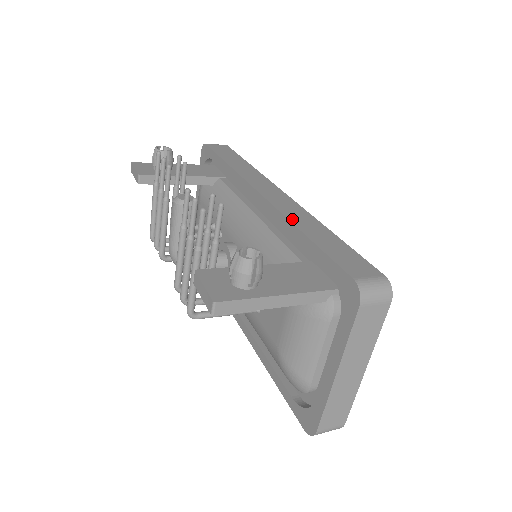
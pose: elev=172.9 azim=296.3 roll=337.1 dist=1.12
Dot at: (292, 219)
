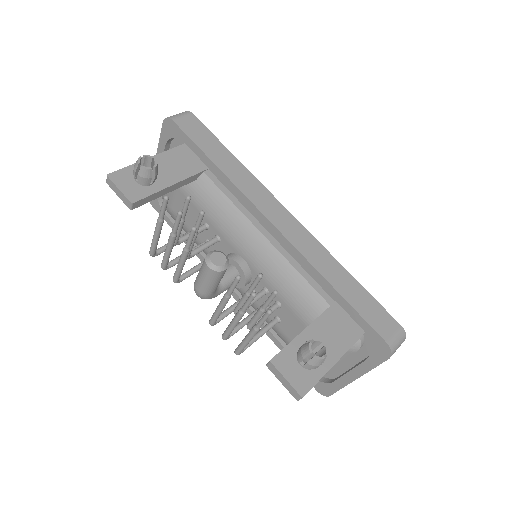
Dot at: (317, 266)
